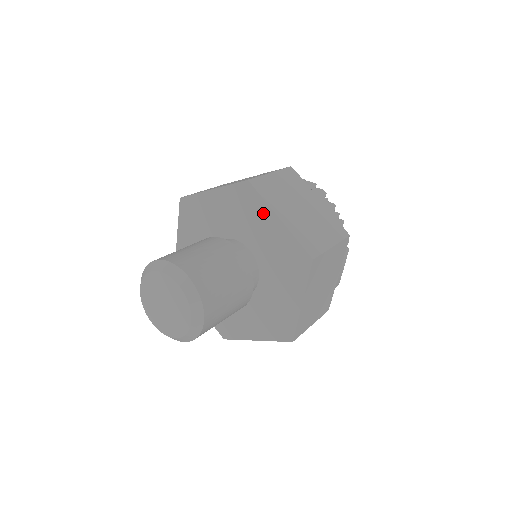
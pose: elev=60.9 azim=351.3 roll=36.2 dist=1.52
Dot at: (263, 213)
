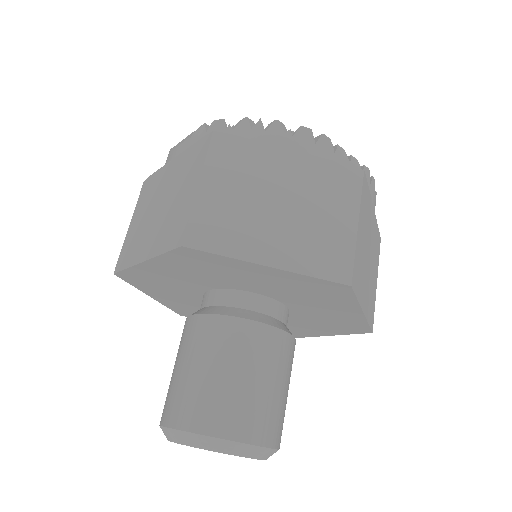
Dot at: (343, 304)
